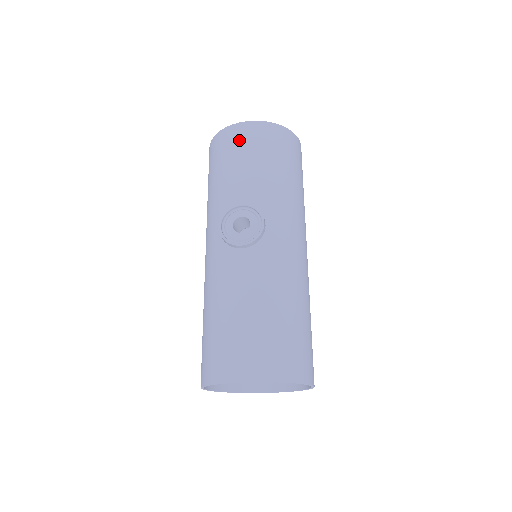
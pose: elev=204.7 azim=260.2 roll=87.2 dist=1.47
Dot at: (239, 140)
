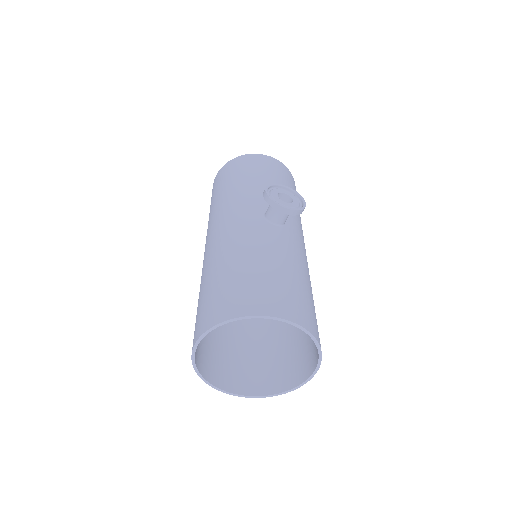
Dot at: (264, 163)
